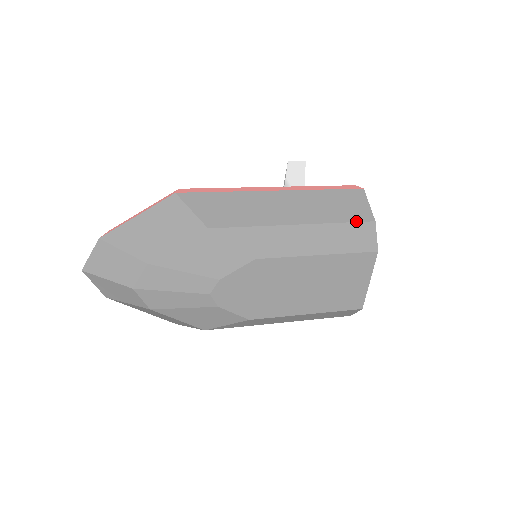
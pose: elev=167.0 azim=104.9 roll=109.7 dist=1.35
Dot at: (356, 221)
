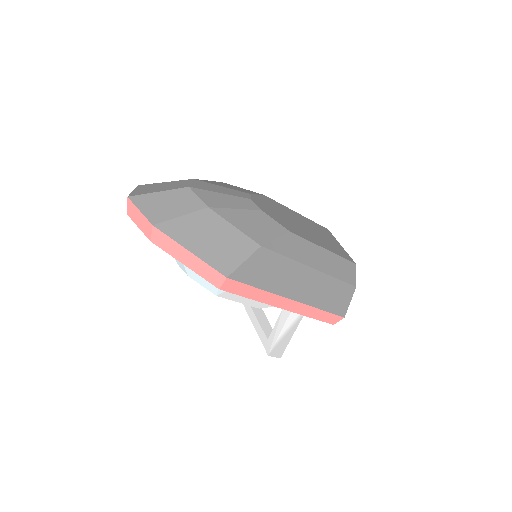
Dot at: occluded
